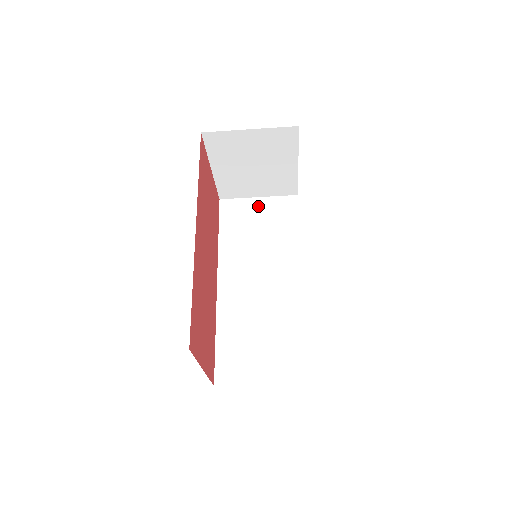
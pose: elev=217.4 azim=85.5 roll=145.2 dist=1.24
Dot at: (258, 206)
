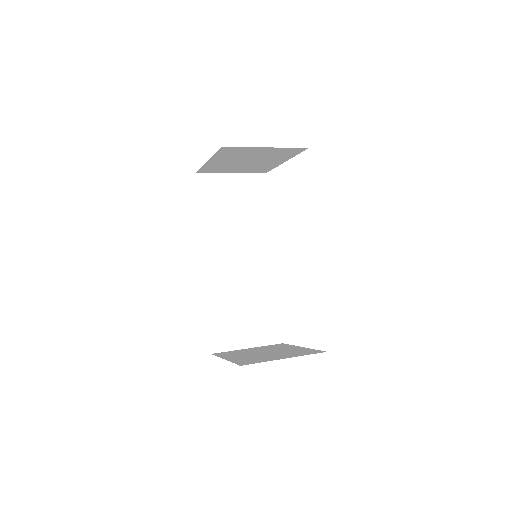
Dot at: (233, 183)
